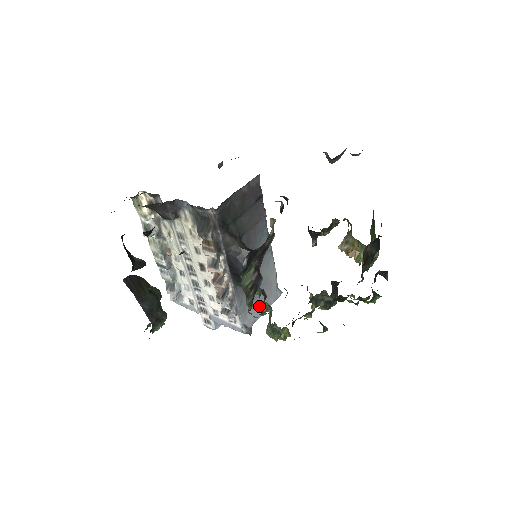
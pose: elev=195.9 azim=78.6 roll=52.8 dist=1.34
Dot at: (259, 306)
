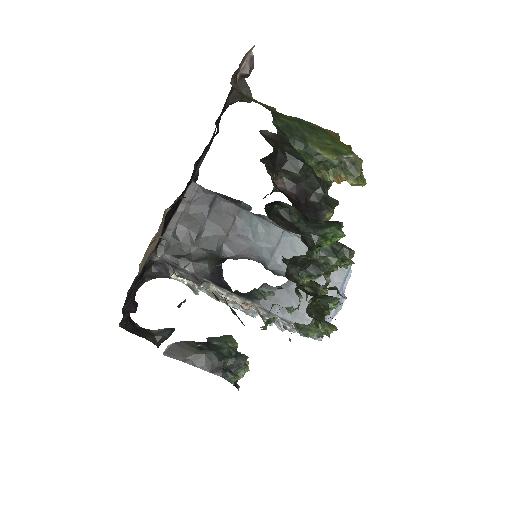
Dot at: occluded
